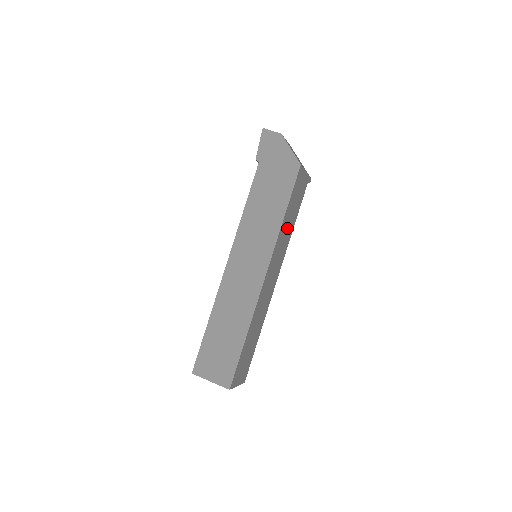
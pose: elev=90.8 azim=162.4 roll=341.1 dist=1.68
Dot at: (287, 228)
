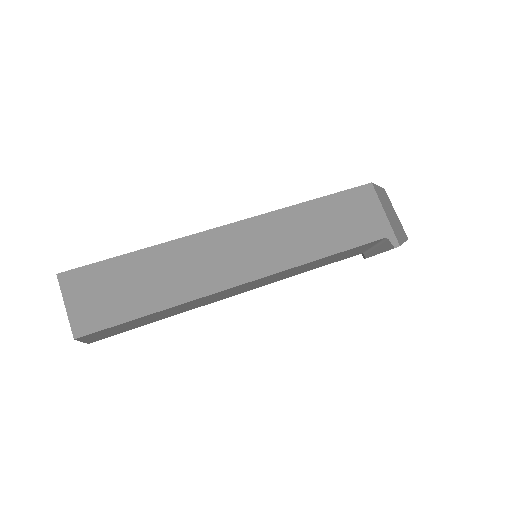
Dot at: (309, 232)
